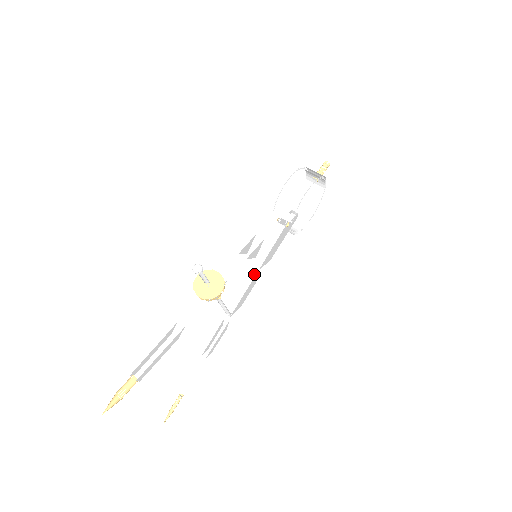
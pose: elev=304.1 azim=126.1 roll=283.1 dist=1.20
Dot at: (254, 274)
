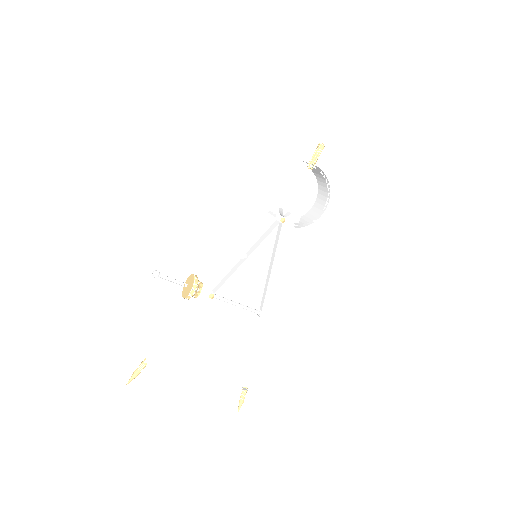
Dot at: (270, 273)
